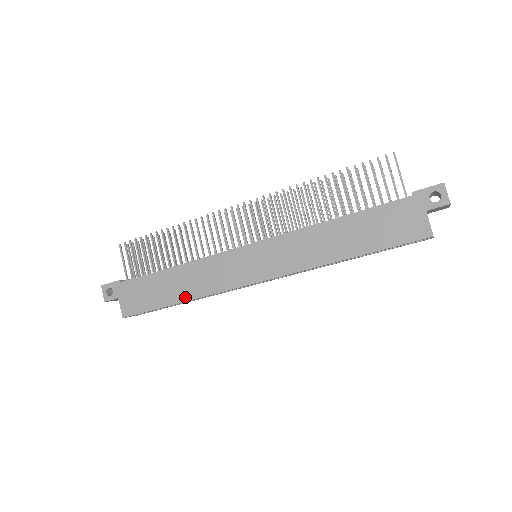
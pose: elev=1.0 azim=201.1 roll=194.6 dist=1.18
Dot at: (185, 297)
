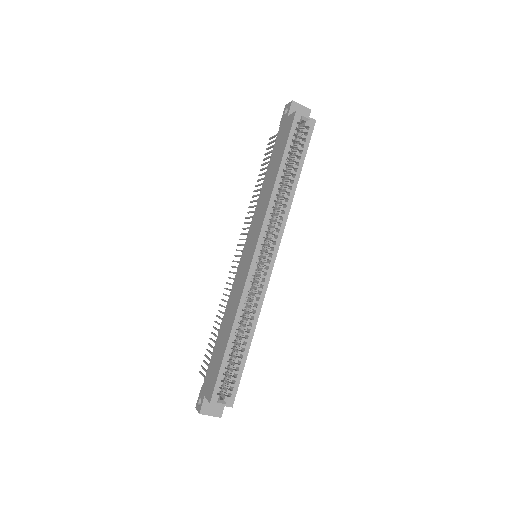
Dot at: (231, 326)
